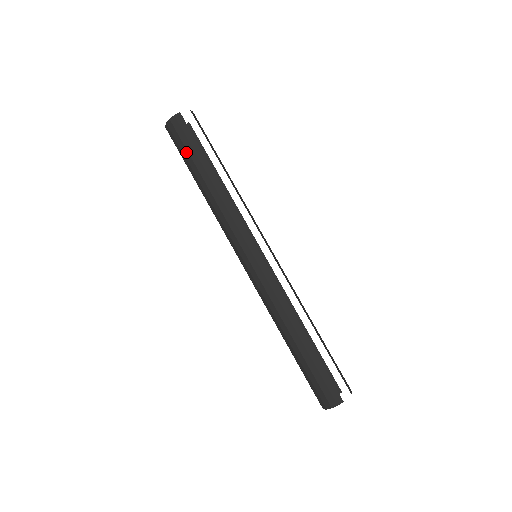
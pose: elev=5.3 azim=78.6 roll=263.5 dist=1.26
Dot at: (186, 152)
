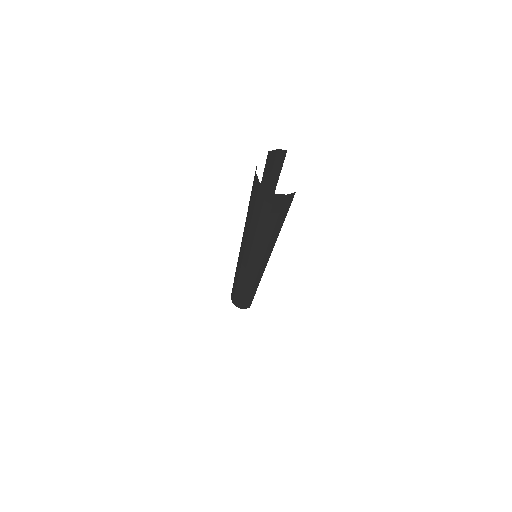
Dot at: (266, 218)
